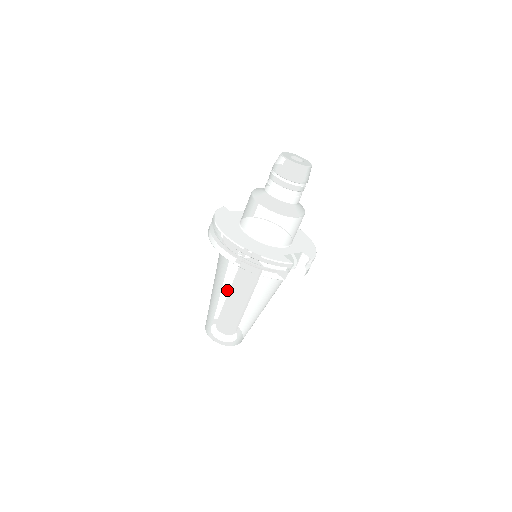
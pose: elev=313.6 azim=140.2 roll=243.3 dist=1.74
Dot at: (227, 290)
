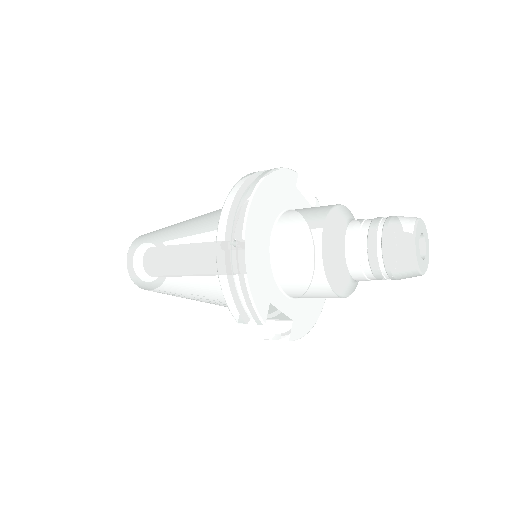
Dot at: (187, 246)
